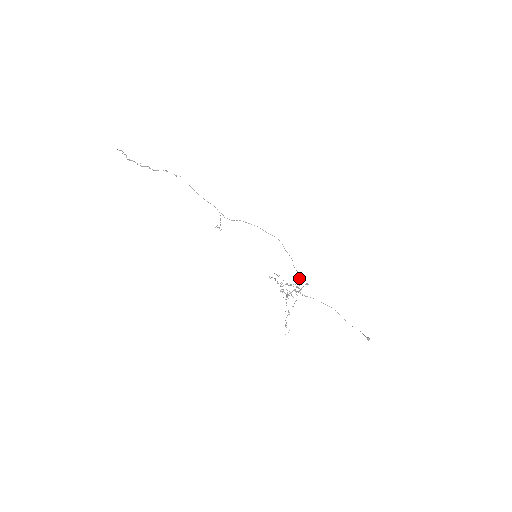
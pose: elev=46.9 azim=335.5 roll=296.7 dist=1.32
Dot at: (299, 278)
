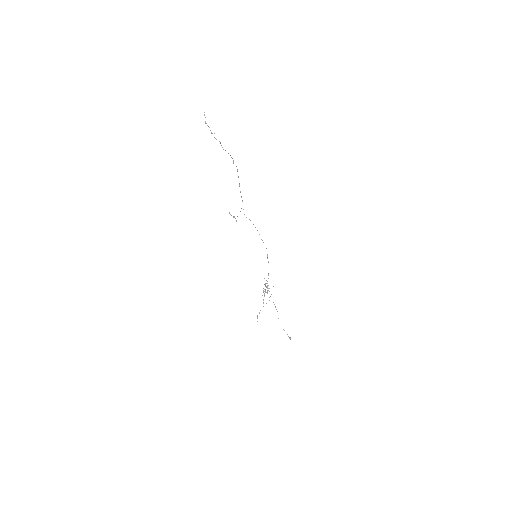
Dot at: occluded
